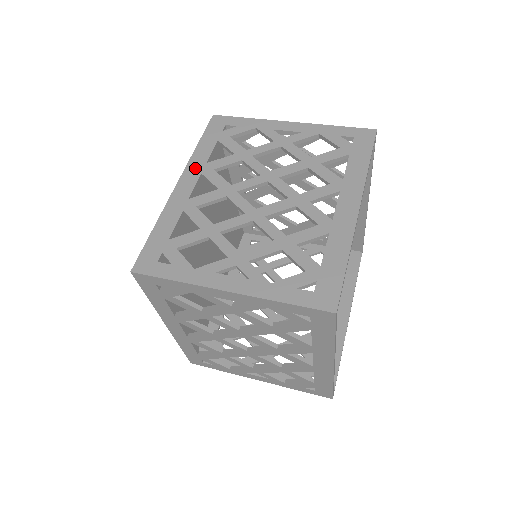
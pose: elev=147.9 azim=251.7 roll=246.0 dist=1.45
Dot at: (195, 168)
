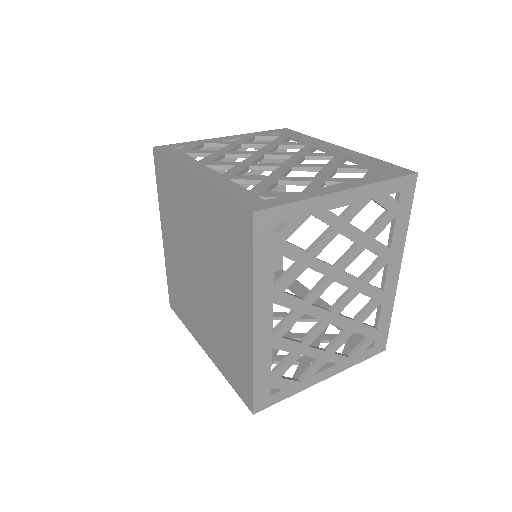
Dot at: (193, 164)
